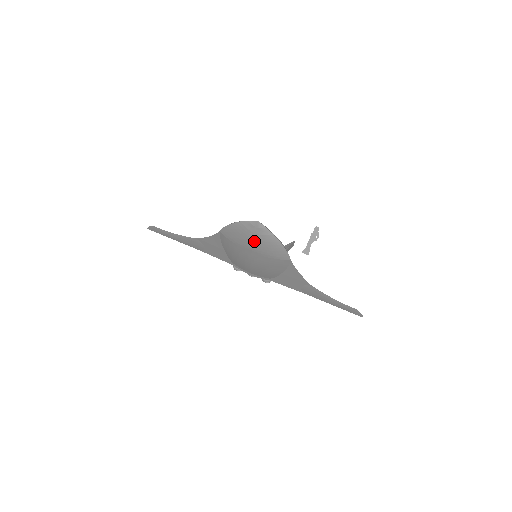
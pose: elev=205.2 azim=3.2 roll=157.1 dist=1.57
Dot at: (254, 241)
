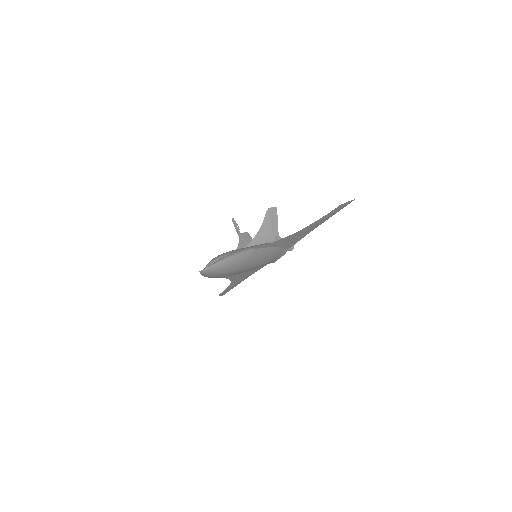
Dot at: (223, 272)
